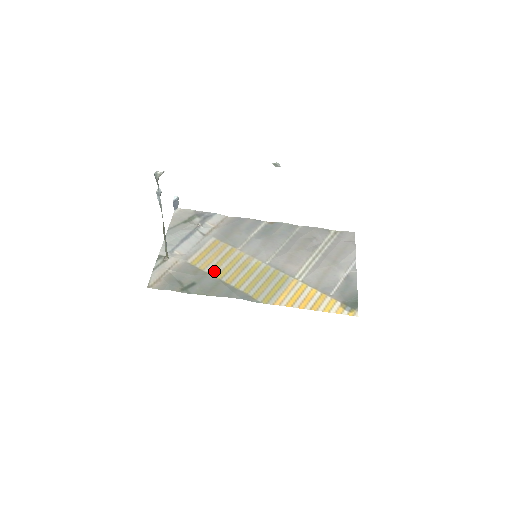
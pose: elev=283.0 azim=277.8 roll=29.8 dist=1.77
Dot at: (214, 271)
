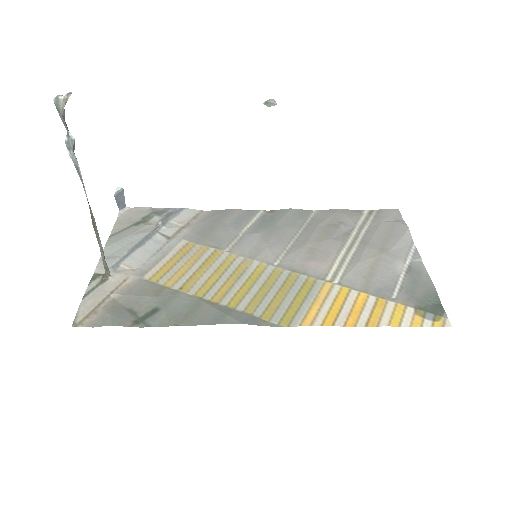
Dot at: (189, 286)
